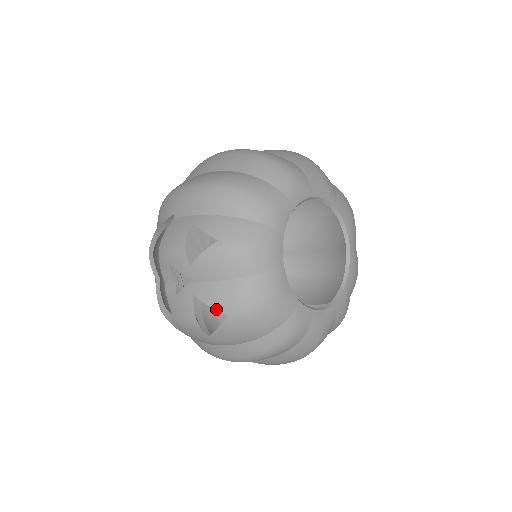
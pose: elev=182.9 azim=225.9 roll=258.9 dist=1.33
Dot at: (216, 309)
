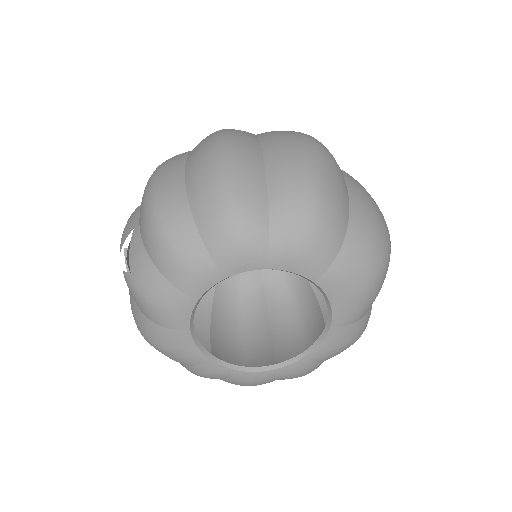
Dot at: (134, 319)
